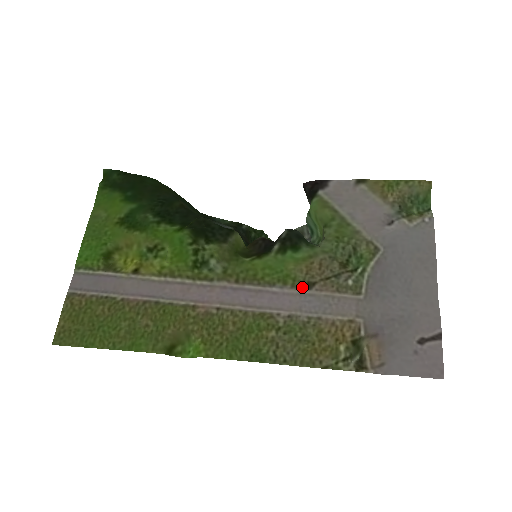
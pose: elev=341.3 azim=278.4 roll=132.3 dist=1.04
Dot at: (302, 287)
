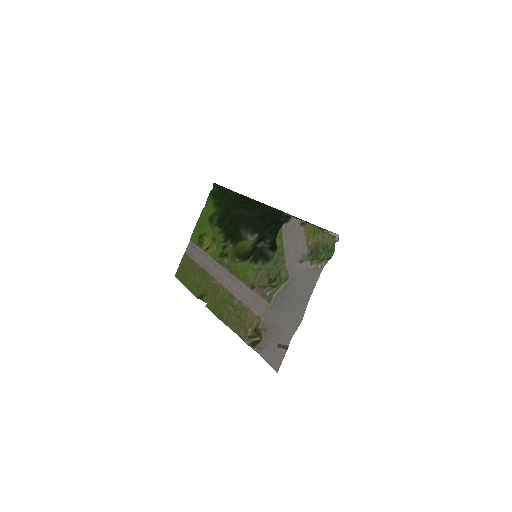
Dot at: (250, 287)
